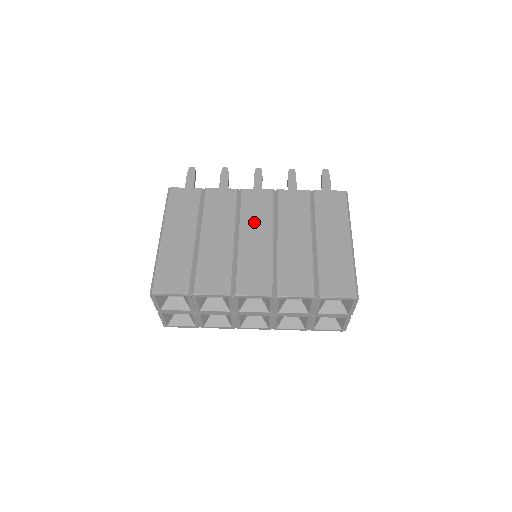
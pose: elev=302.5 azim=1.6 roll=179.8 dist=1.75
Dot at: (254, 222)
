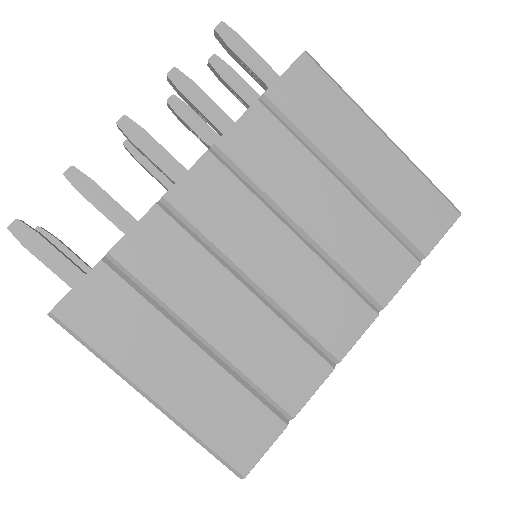
Dot at: (245, 236)
